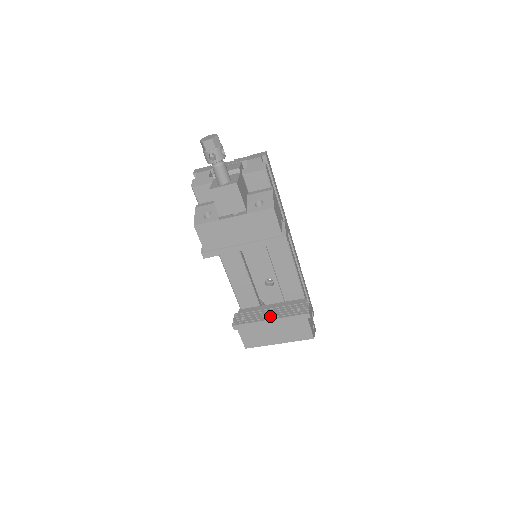
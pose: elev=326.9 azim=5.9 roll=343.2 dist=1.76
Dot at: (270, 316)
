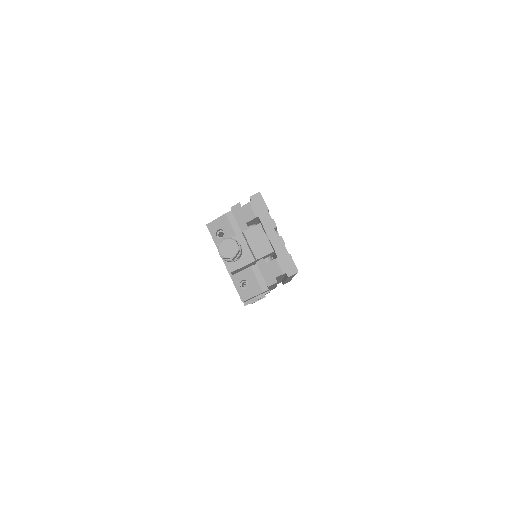
Dot at: occluded
